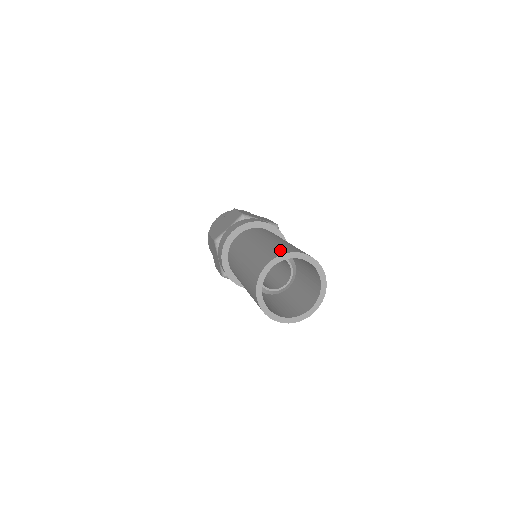
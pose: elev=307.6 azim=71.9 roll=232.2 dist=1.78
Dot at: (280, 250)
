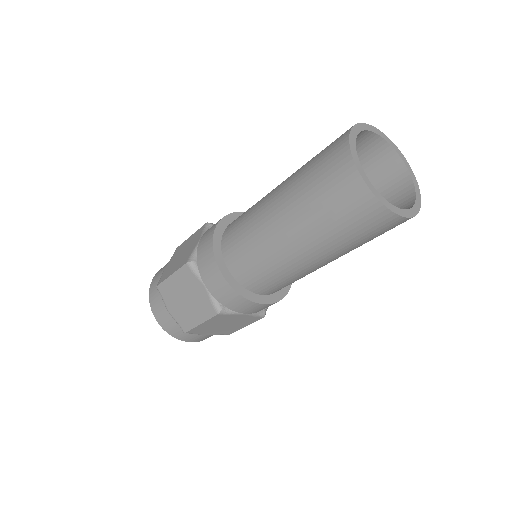
Dot at: occluded
